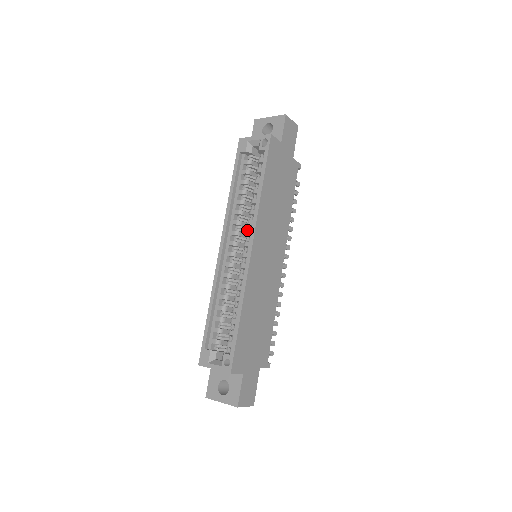
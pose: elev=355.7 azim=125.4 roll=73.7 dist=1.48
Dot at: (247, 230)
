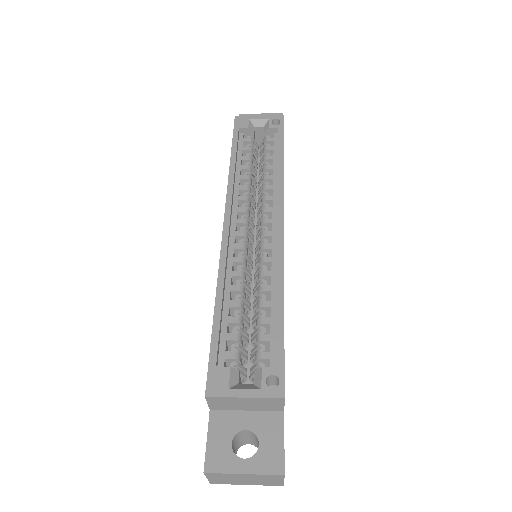
Dot at: (263, 208)
